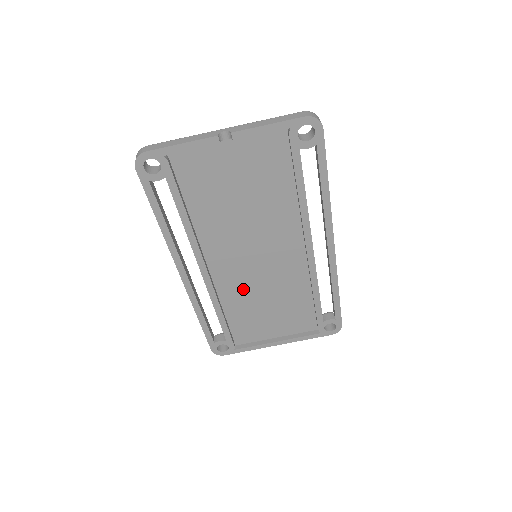
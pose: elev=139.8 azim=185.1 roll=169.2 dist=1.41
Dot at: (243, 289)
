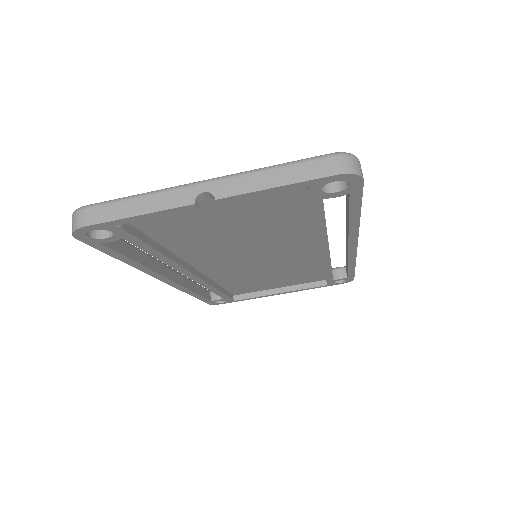
Dot at: (241, 273)
